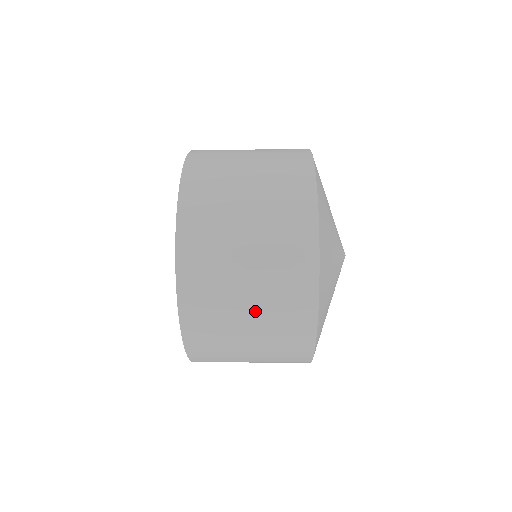
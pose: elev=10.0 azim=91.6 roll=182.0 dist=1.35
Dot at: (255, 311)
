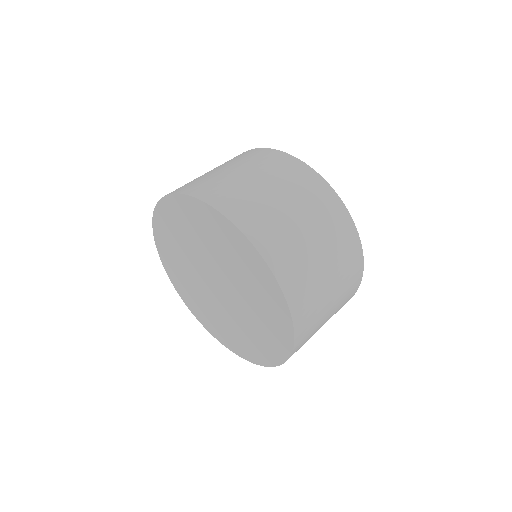
Dot at: occluded
